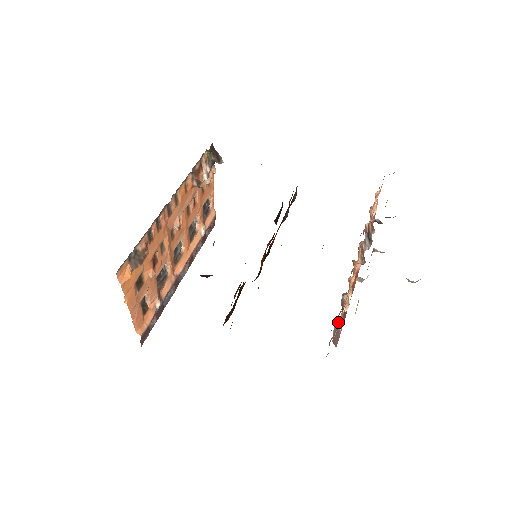
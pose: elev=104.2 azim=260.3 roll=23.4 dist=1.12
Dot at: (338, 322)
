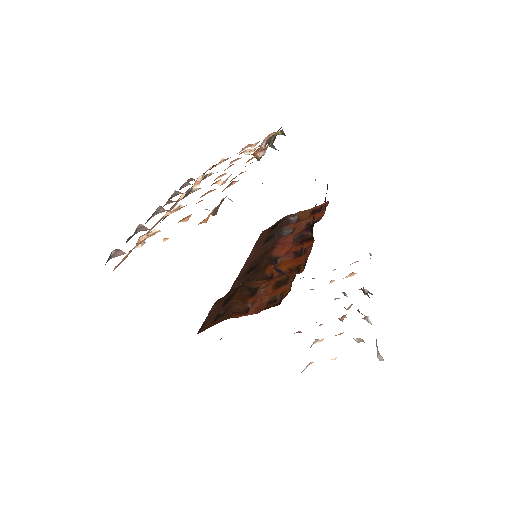
Dot at: occluded
